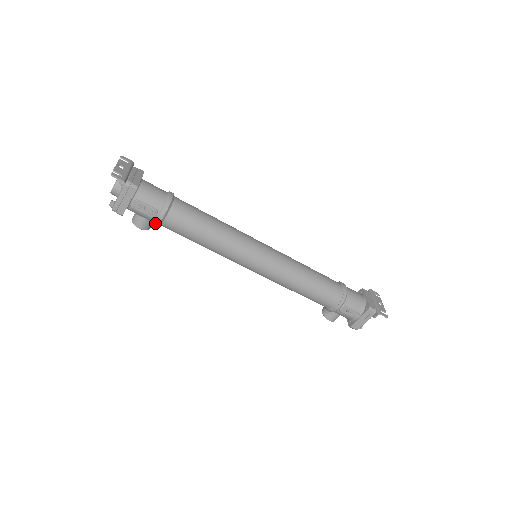
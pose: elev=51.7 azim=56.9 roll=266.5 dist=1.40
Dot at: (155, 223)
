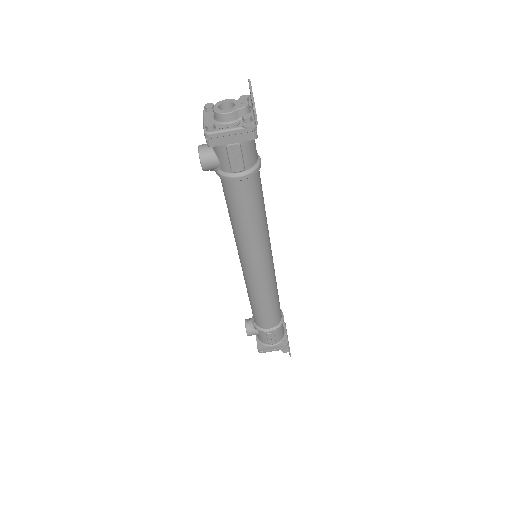
Dot at: (227, 177)
